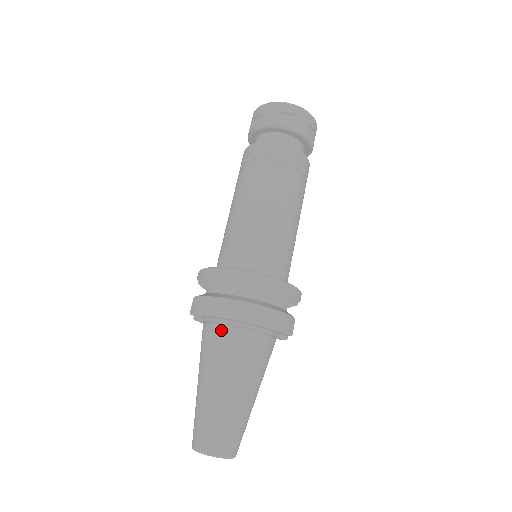
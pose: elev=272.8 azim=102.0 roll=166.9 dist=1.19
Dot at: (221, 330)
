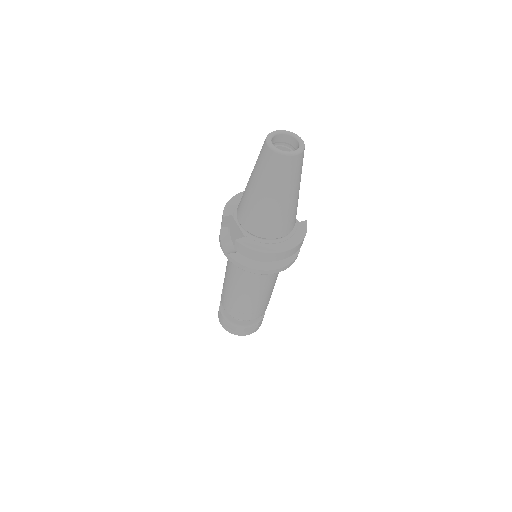
Dot at: occluded
